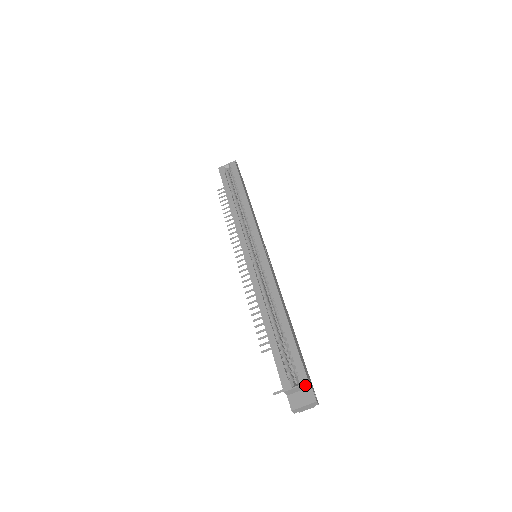
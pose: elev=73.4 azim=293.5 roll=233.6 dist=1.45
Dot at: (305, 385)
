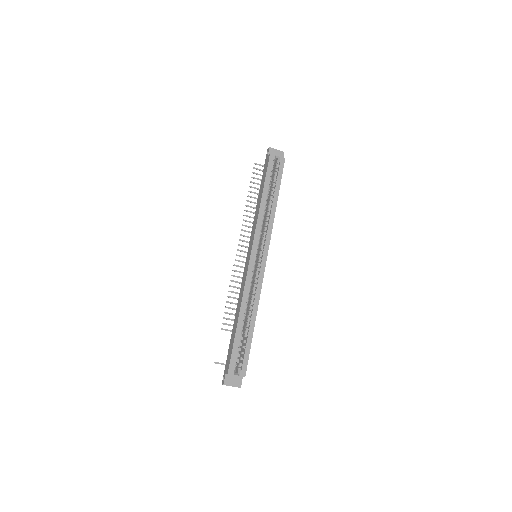
Dot at: (241, 376)
